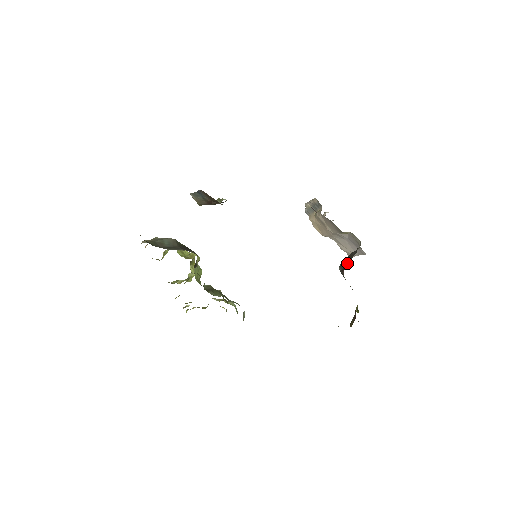
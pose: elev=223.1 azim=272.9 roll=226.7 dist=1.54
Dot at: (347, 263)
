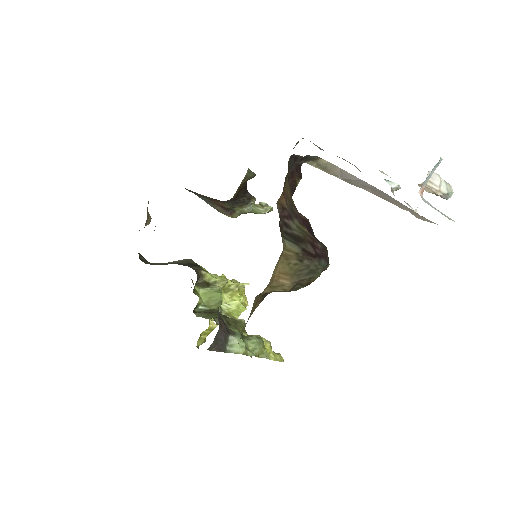
Dot at: occluded
